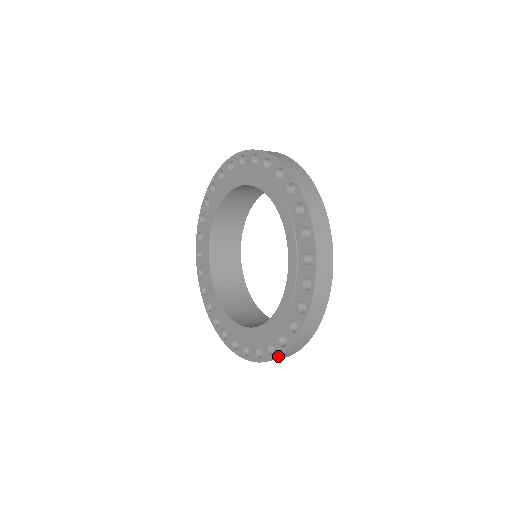
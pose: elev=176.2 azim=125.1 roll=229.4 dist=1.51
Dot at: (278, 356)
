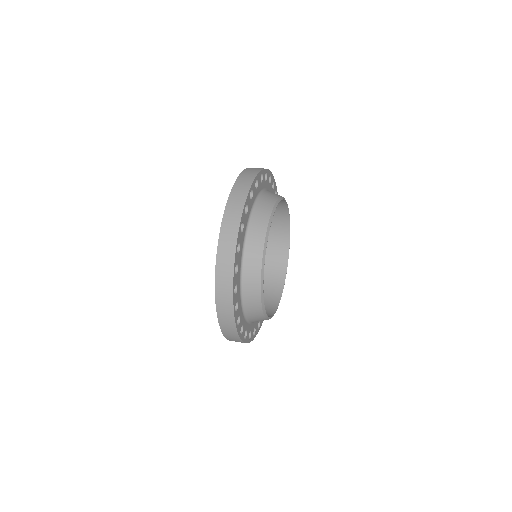
Dot at: occluded
